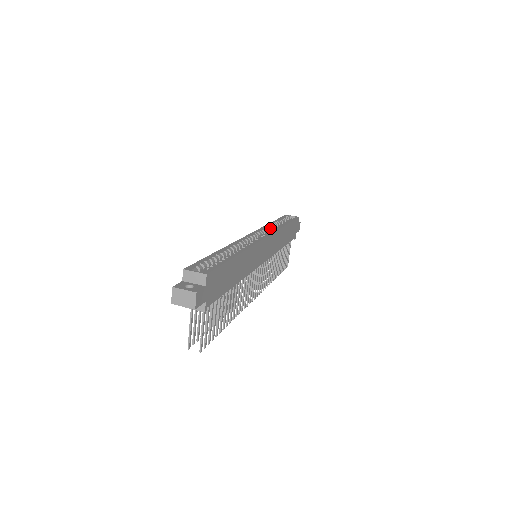
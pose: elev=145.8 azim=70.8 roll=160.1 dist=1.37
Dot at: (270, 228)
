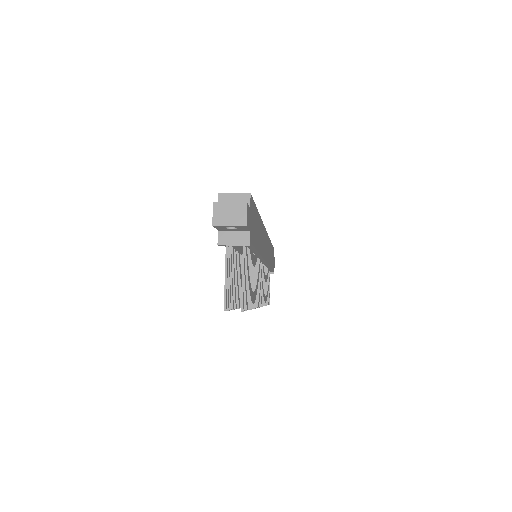
Dot at: occluded
